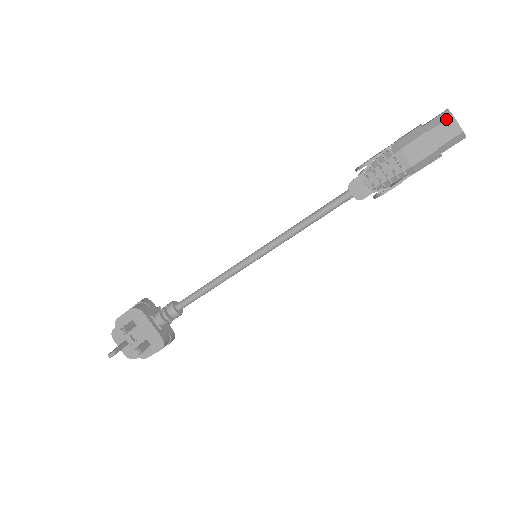
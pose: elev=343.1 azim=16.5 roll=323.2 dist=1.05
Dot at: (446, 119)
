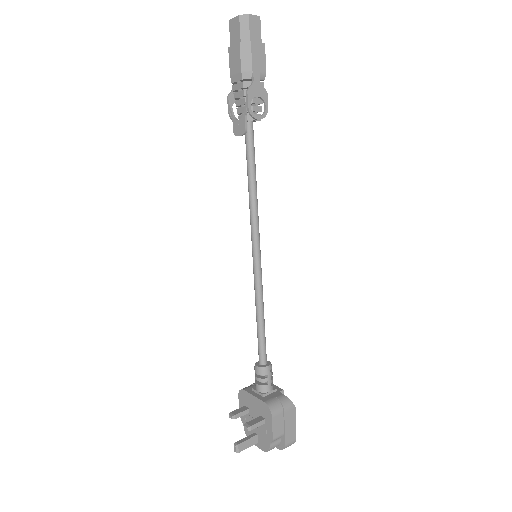
Dot at: (229, 27)
